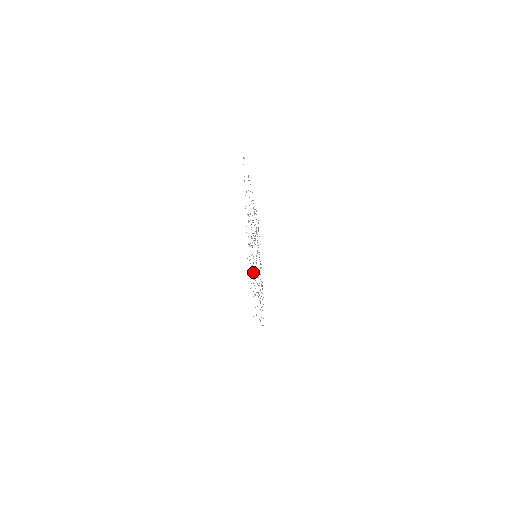
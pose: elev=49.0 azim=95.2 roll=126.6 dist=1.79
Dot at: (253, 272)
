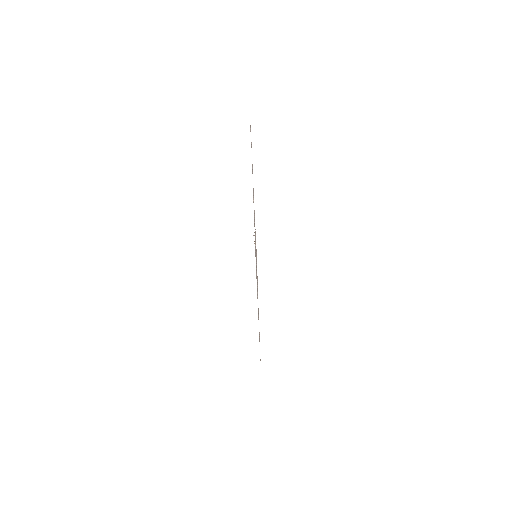
Dot at: occluded
